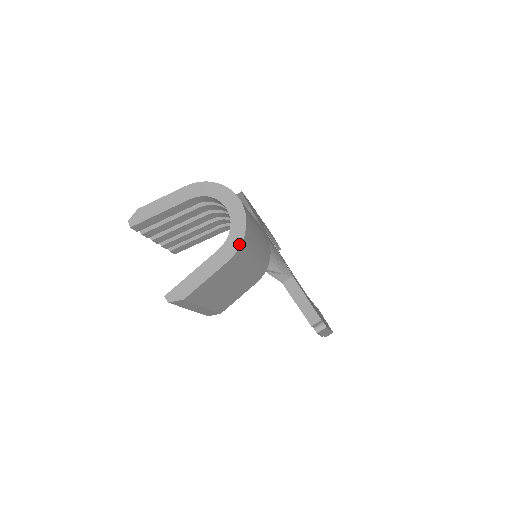
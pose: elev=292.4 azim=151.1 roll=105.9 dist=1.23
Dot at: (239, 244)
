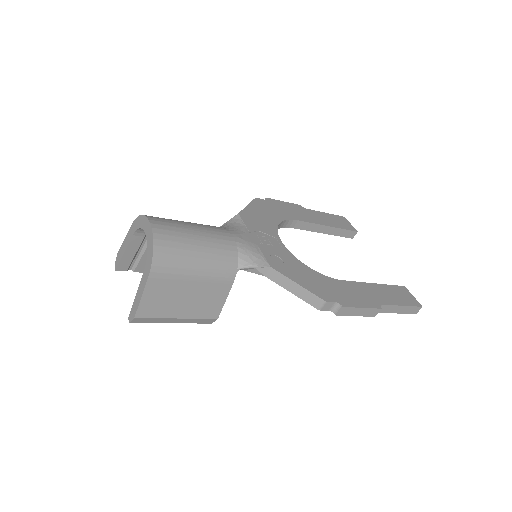
Dot at: (151, 261)
